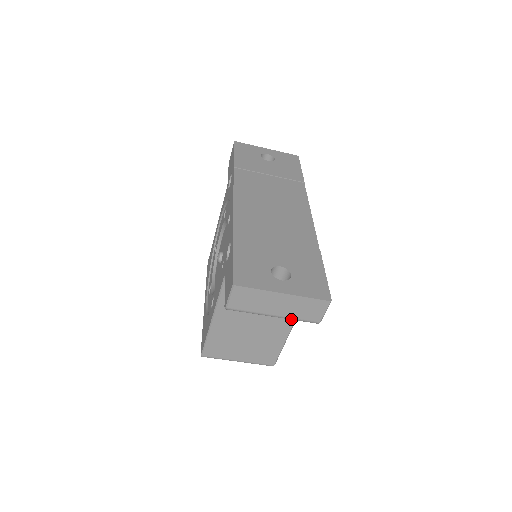
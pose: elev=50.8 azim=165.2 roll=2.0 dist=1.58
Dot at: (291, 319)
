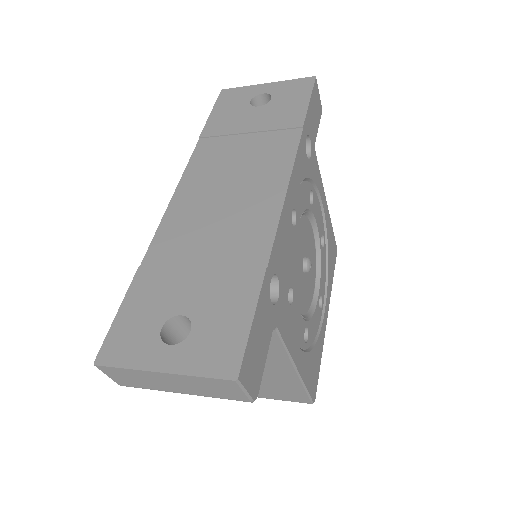
Dot at: (210, 396)
